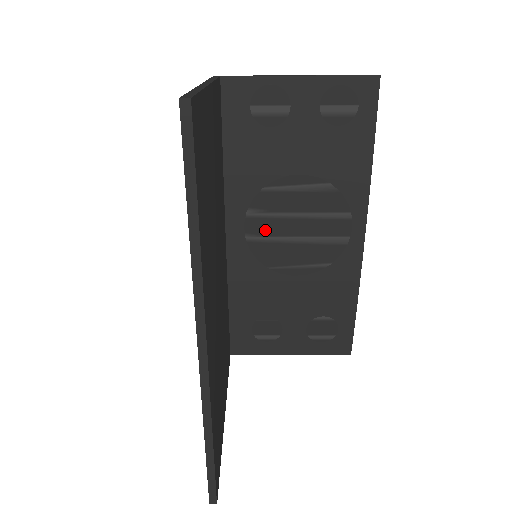
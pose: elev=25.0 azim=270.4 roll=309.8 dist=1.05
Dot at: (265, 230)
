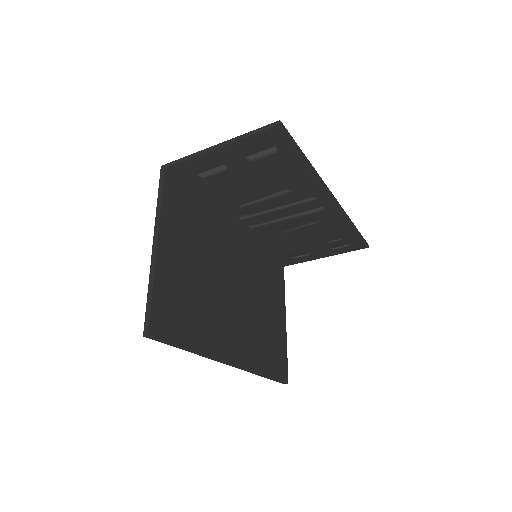
Dot at: (259, 221)
